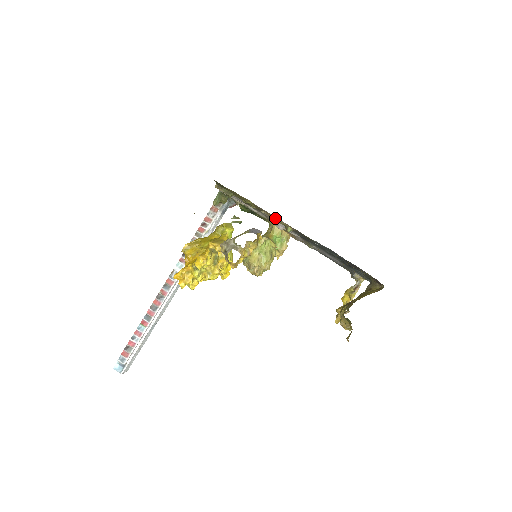
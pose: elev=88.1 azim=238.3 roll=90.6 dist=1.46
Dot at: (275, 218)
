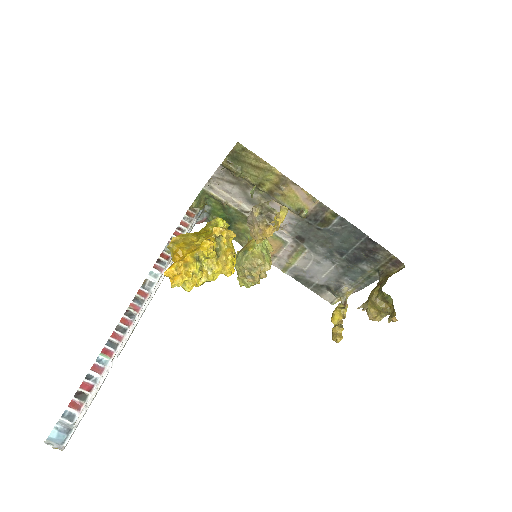
Dot at: (294, 195)
